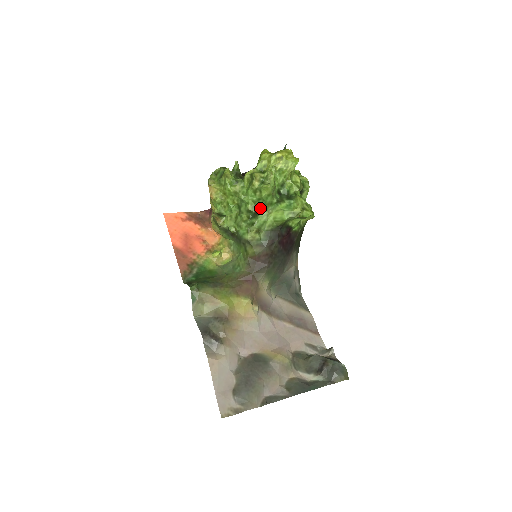
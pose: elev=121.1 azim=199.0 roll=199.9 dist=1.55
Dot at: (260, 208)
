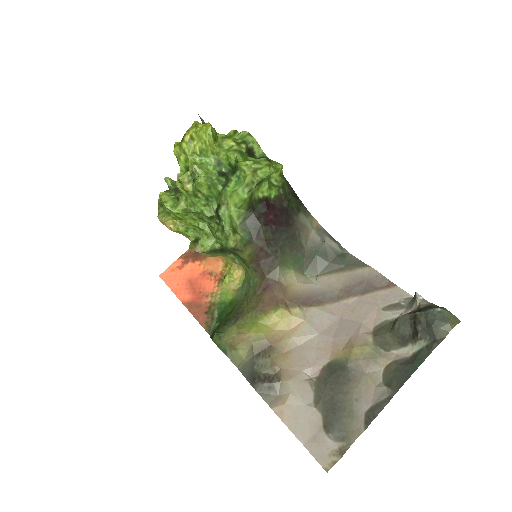
Dot at: (216, 206)
